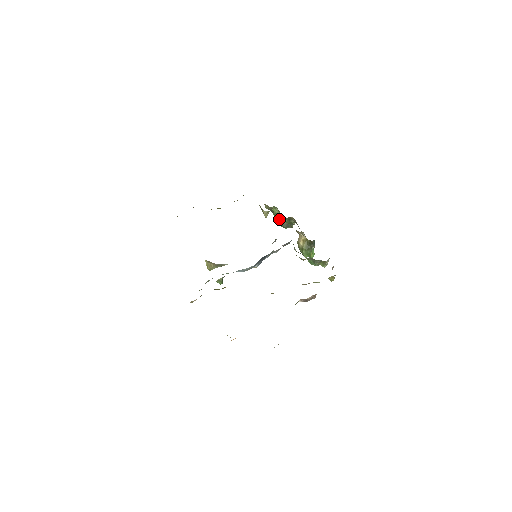
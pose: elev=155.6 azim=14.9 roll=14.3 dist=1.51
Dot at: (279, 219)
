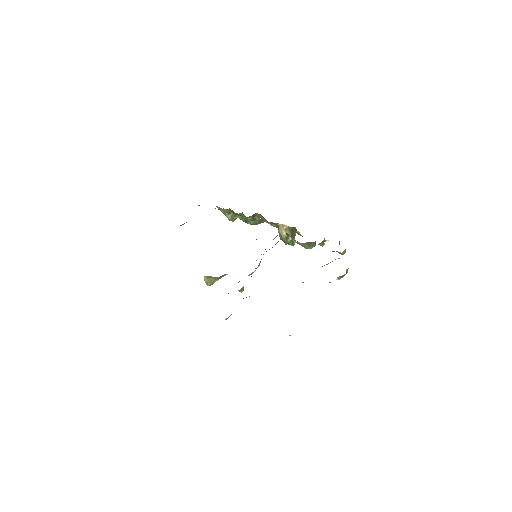
Dot at: (246, 218)
